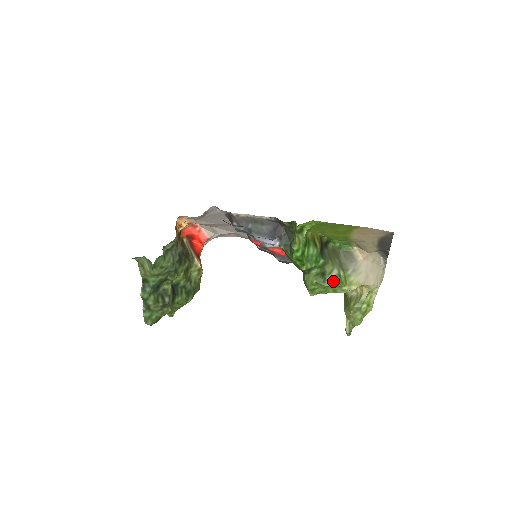
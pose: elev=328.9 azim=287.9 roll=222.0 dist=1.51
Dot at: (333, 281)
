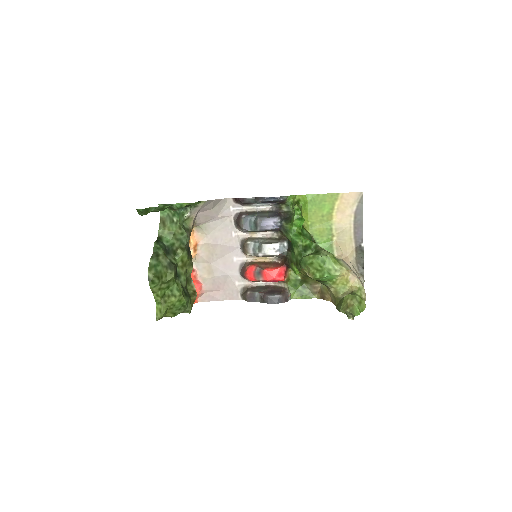
Dot at: (327, 253)
